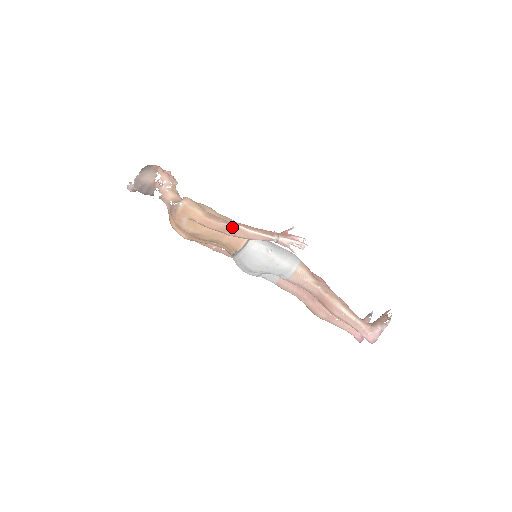
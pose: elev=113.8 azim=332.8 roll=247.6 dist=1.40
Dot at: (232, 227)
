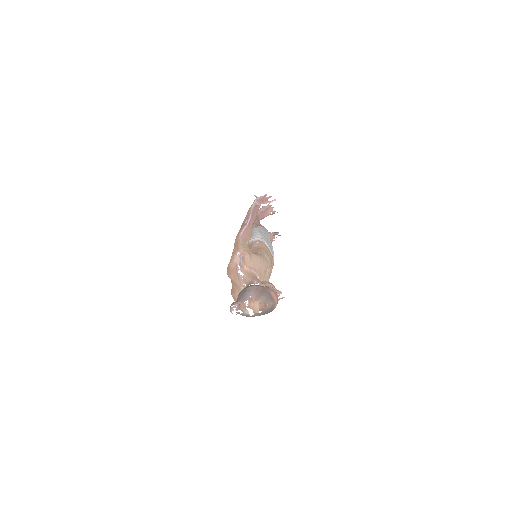
Dot at: occluded
